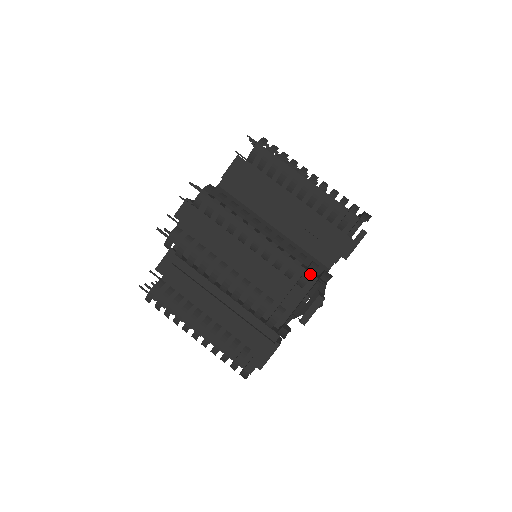
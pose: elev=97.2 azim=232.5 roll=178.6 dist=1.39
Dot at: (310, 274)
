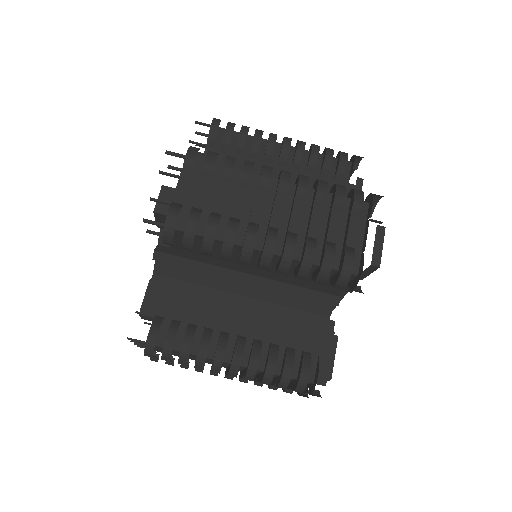
Dot at: (301, 391)
